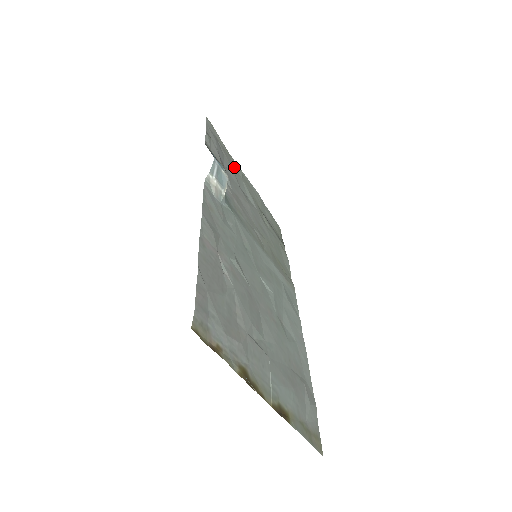
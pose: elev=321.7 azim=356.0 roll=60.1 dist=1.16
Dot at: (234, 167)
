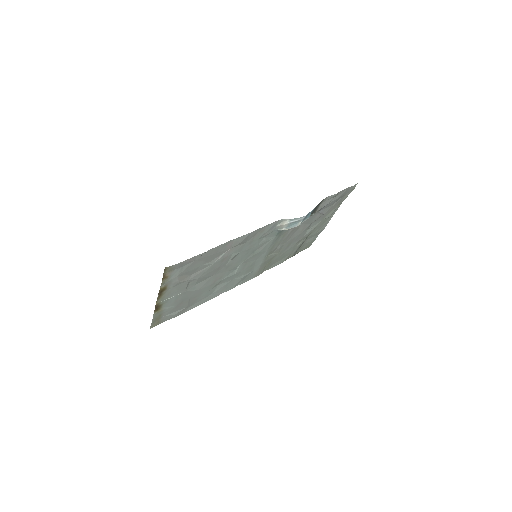
Dot at: (329, 212)
